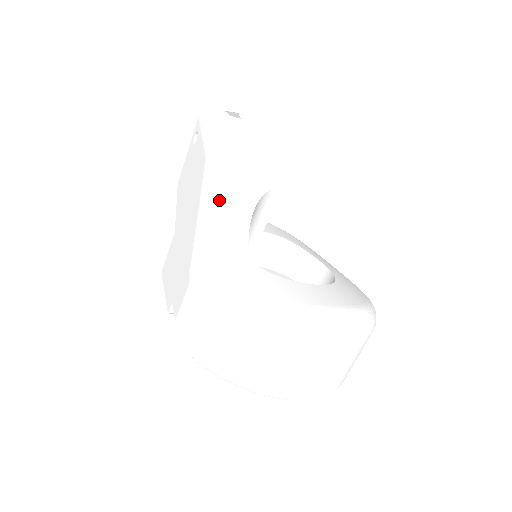
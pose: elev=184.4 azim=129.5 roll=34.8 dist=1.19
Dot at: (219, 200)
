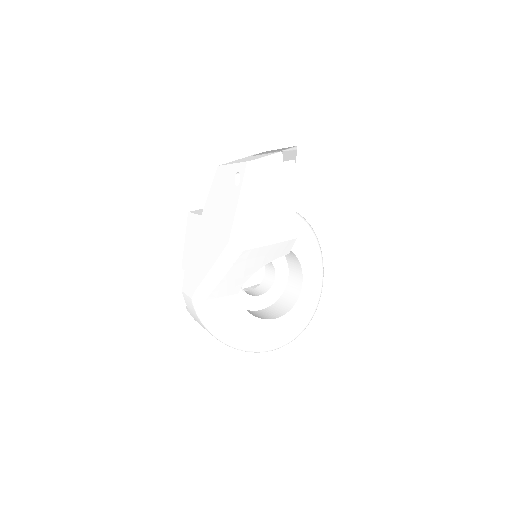
Dot at: (227, 274)
